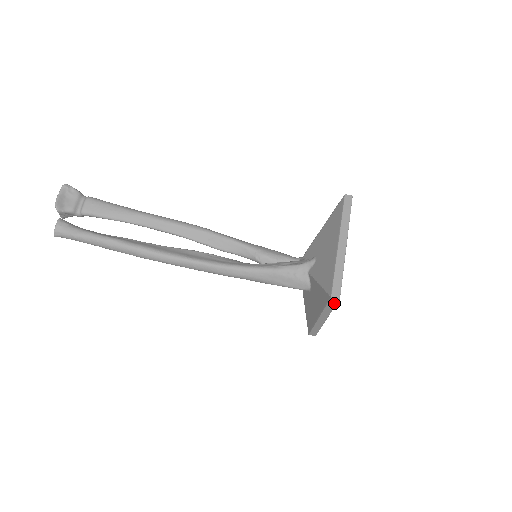
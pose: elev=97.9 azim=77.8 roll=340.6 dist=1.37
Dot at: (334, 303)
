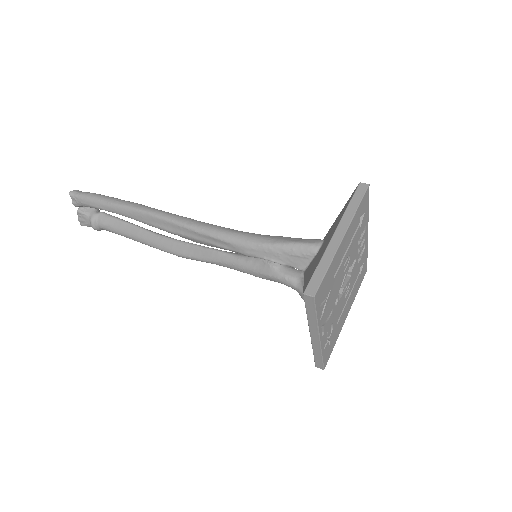
Dot at: (361, 194)
